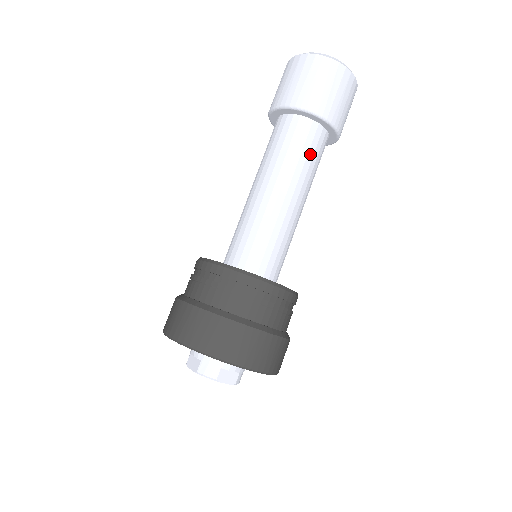
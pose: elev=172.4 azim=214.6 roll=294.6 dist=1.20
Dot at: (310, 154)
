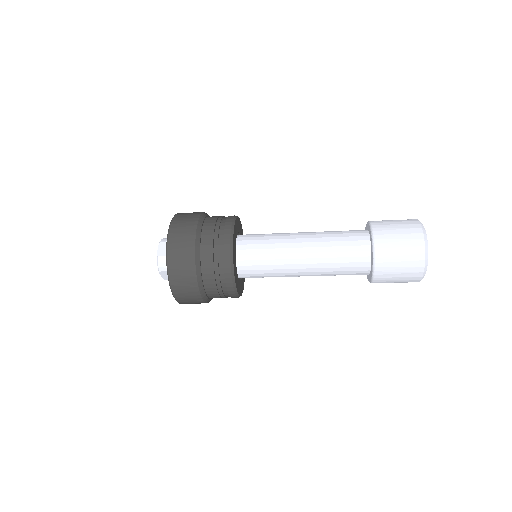
Dot at: (344, 272)
